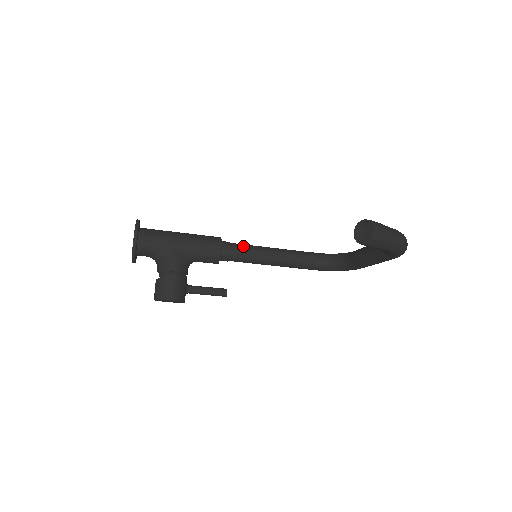
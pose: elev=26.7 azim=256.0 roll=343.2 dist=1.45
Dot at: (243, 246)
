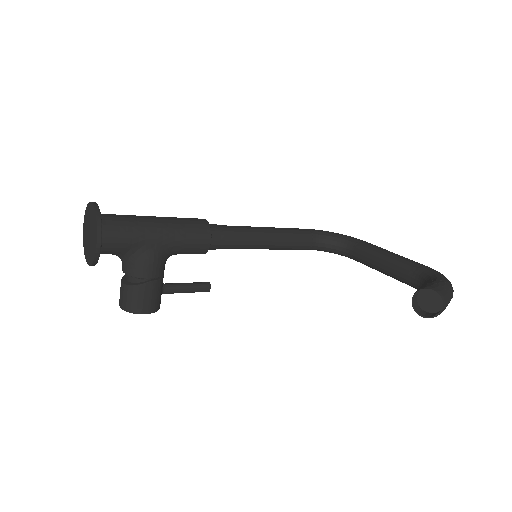
Dot at: (235, 232)
